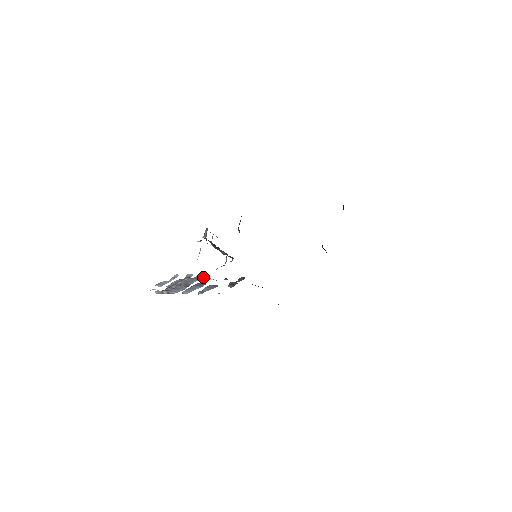
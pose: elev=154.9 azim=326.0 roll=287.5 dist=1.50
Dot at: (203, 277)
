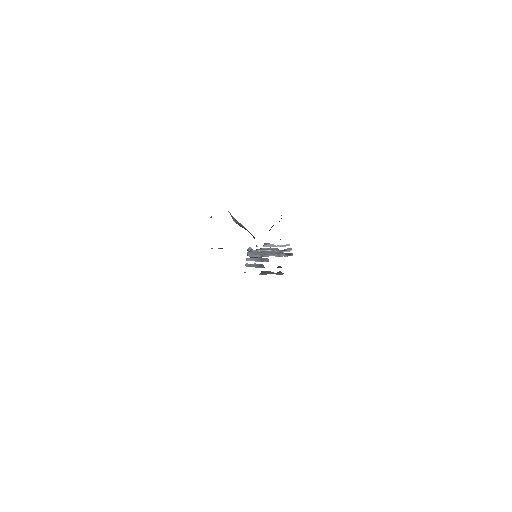
Dot at: occluded
